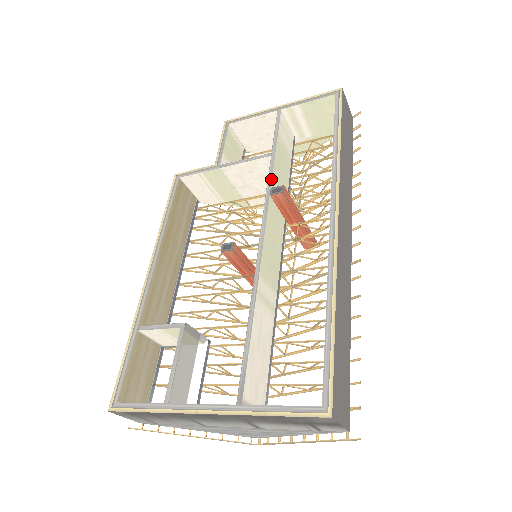
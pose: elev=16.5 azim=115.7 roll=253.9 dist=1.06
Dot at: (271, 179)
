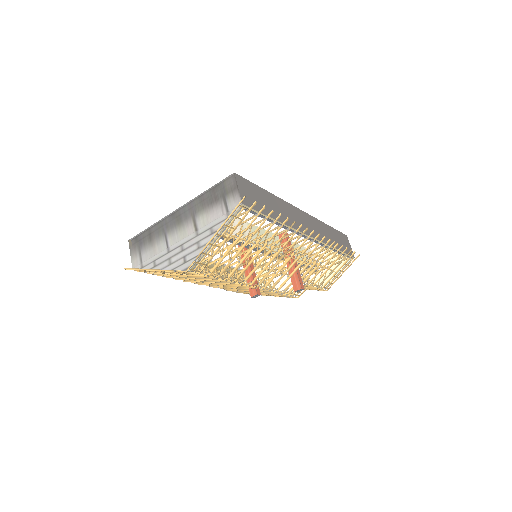
Dot at: occluded
